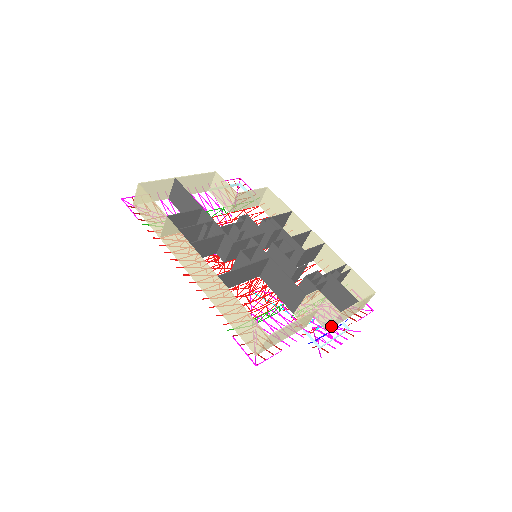
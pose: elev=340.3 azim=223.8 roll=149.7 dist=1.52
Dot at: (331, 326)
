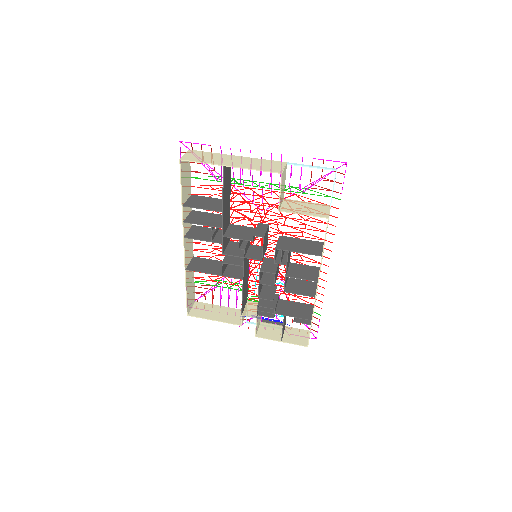
Dot at: (261, 325)
